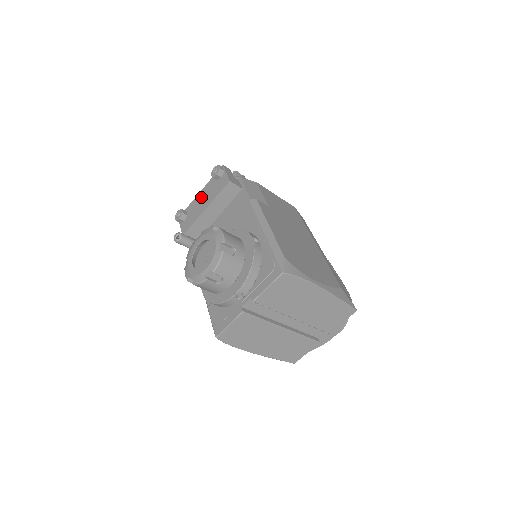
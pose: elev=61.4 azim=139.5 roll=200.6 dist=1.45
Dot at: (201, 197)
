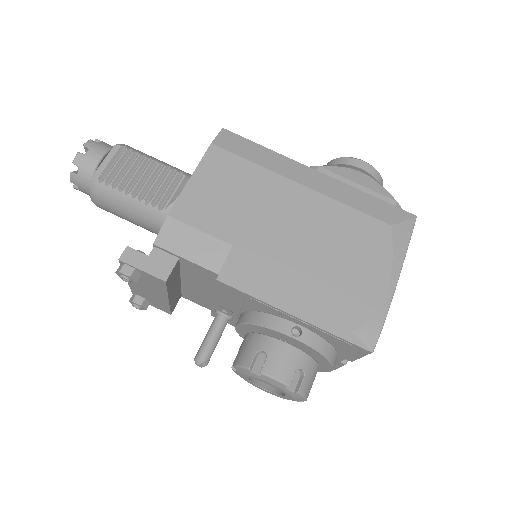
Dot at: (139, 287)
